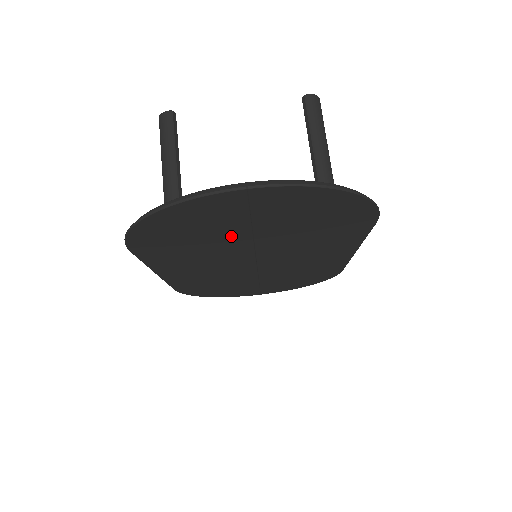
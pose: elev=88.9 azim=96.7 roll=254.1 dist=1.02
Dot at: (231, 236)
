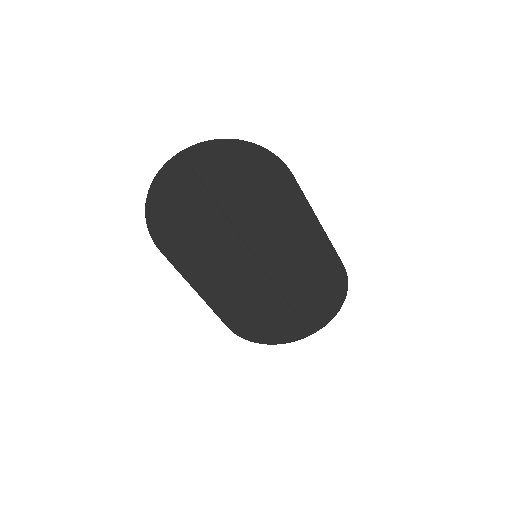
Dot at: (209, 215)
